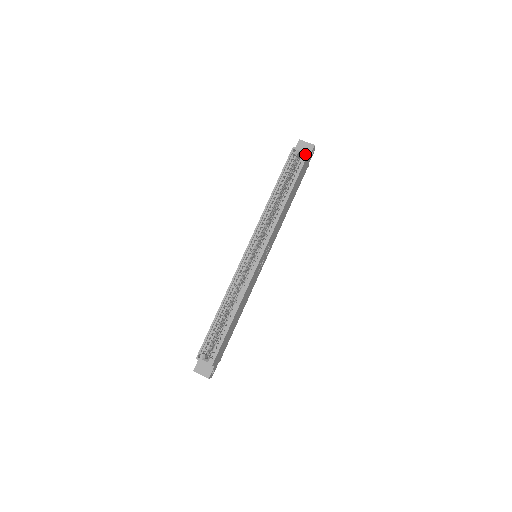
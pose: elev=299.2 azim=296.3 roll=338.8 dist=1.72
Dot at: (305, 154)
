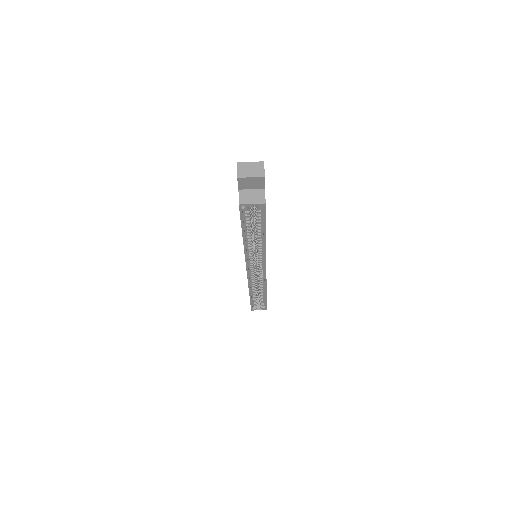
Dot at: (261, 206)
